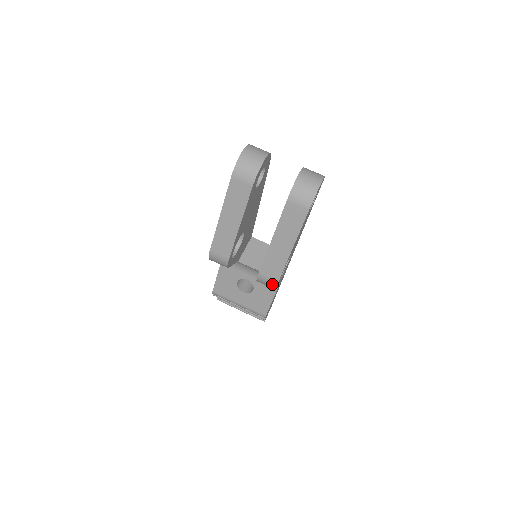
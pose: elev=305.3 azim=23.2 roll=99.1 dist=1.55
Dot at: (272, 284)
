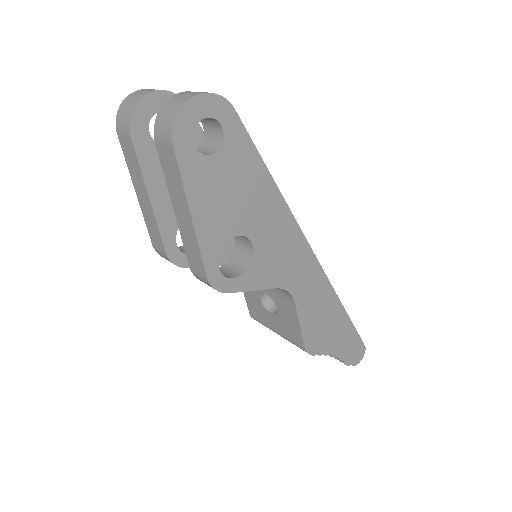
Dot at: (207, 282)
